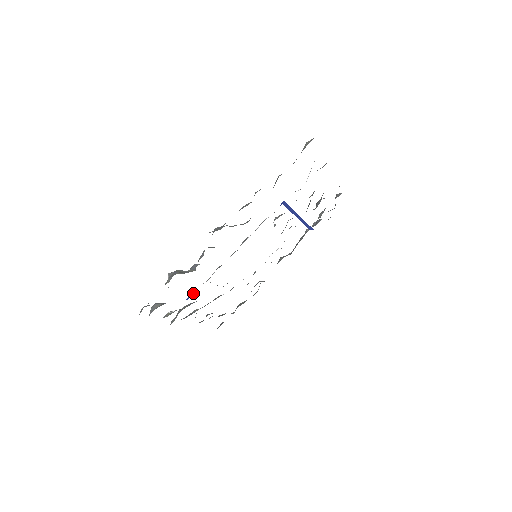
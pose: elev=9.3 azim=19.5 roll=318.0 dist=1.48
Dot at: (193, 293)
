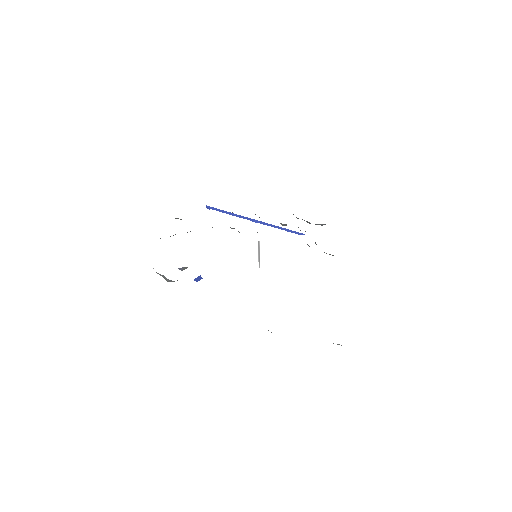
Dot at: (199, 277)
